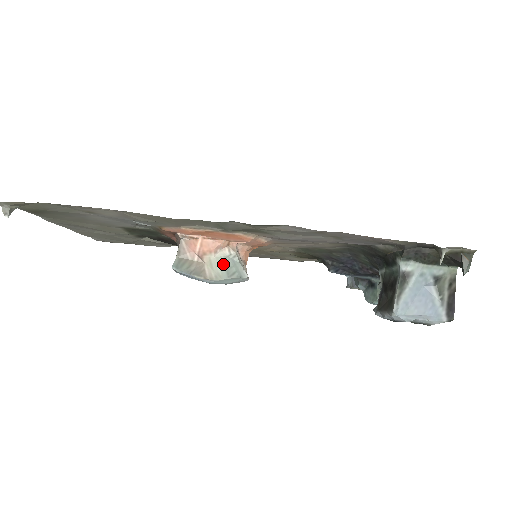
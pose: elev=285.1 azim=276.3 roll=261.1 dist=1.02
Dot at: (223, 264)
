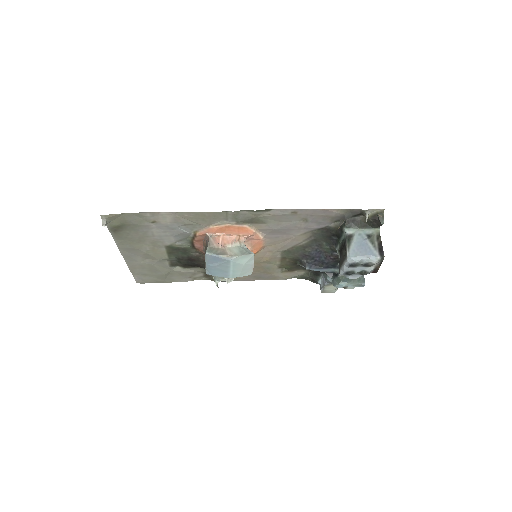
Dot at: (237, 250)
